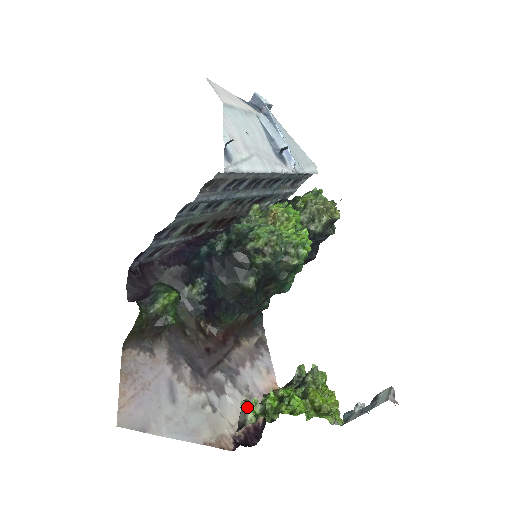
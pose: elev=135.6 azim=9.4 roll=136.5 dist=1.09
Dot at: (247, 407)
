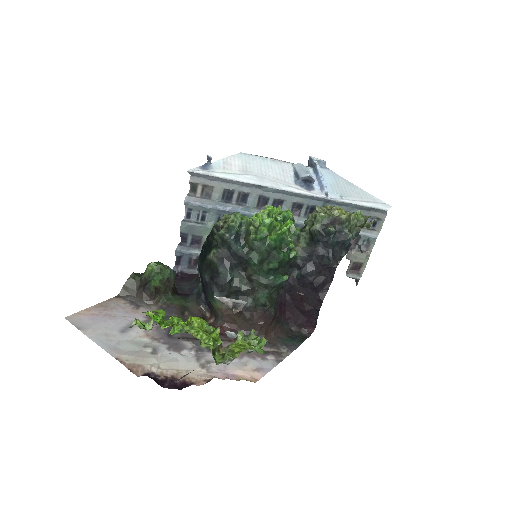
Dot at: occluded
